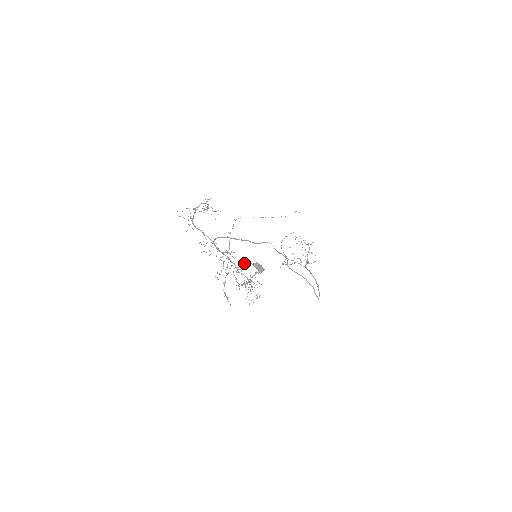
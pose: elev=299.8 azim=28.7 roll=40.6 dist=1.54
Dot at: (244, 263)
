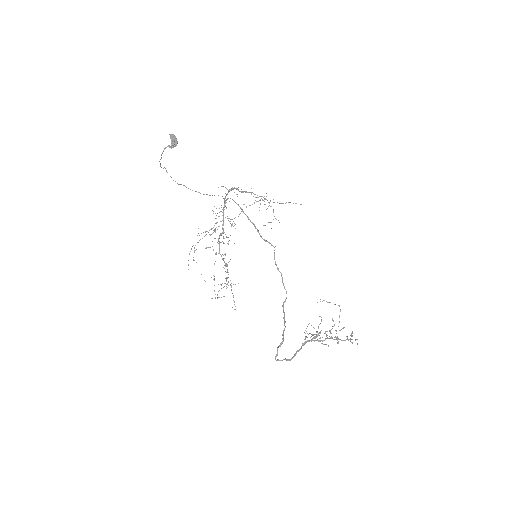
Dot at: (230, 235)
